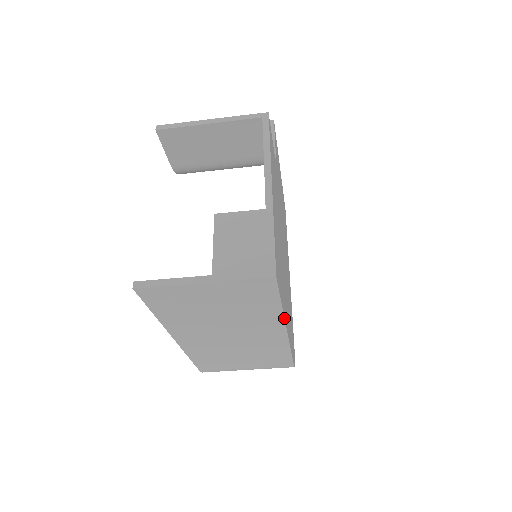
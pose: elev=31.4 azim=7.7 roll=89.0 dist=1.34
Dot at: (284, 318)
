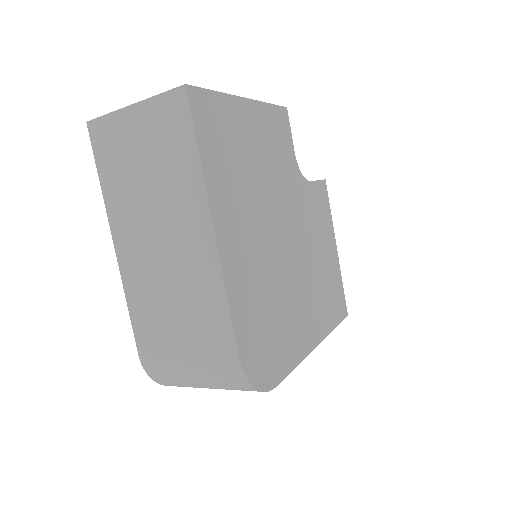
Dot at: (205, 187)
